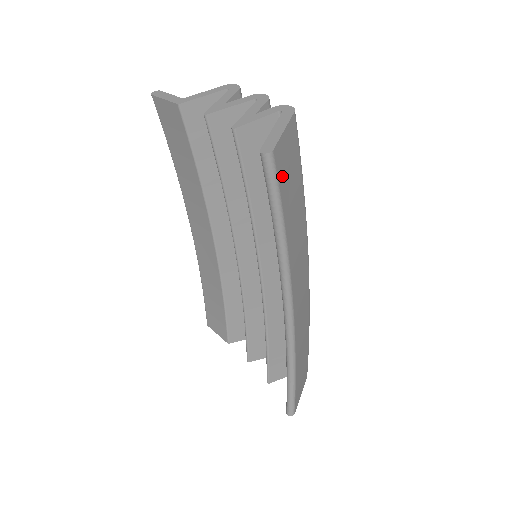
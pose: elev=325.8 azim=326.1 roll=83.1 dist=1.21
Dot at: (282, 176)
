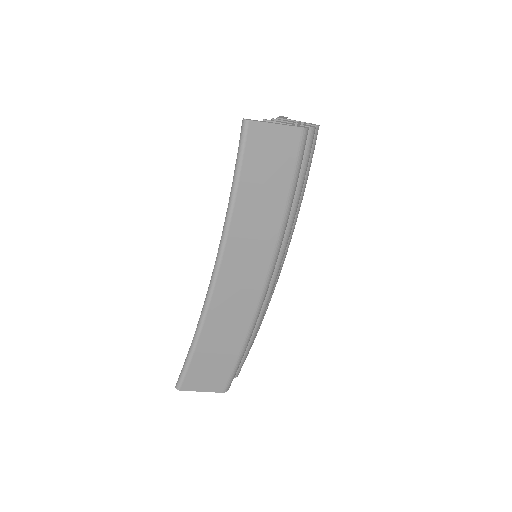
Dot at: (254, 150)
